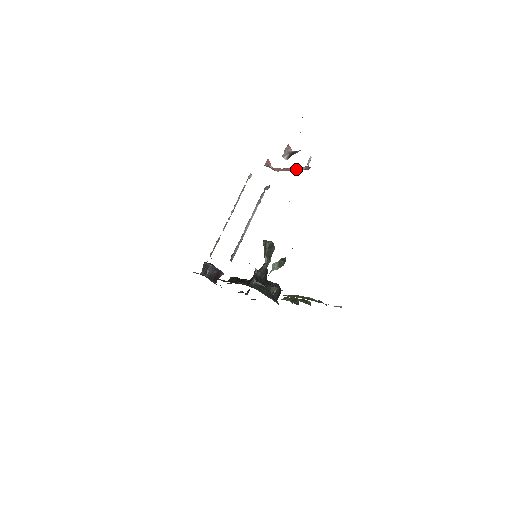
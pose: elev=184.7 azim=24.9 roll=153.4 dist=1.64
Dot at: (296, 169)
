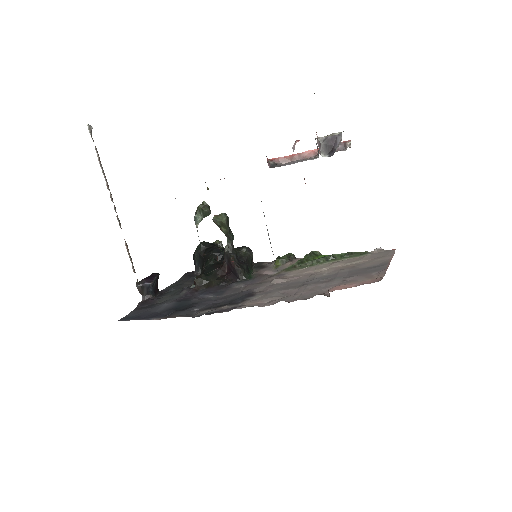
Dot at: occluded
